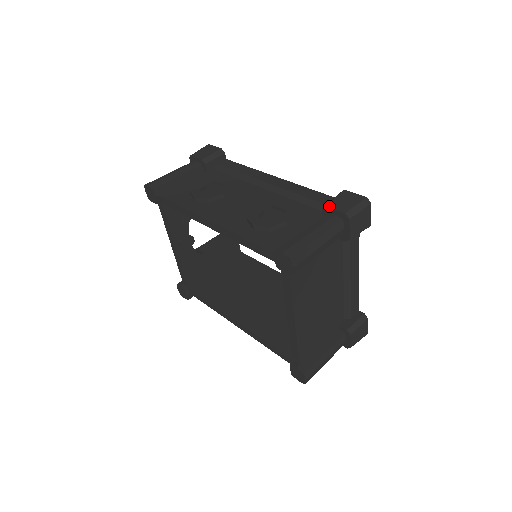
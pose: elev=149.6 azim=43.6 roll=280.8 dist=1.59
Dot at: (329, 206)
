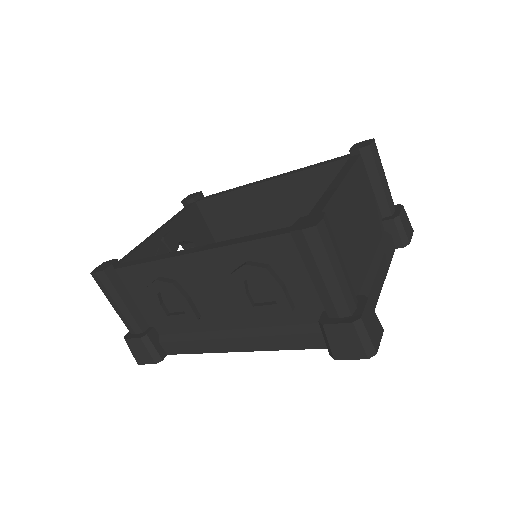
Dot at: occluded
